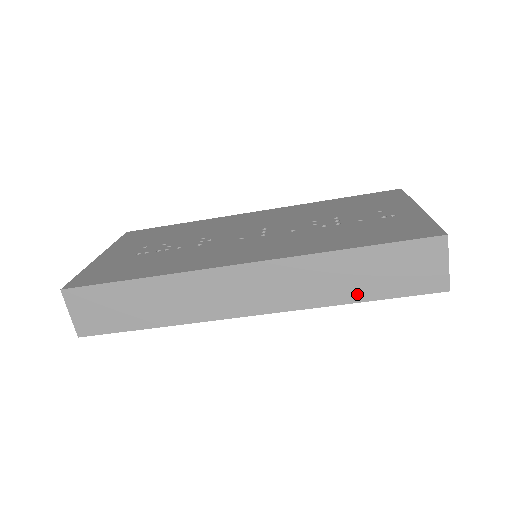
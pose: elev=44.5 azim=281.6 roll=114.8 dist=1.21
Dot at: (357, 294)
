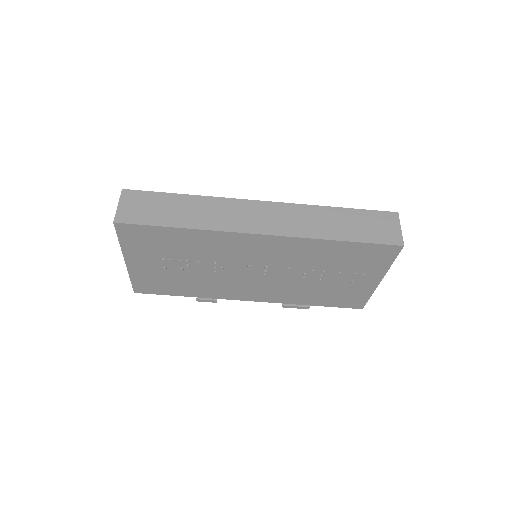
Dot at: (340, 235)
